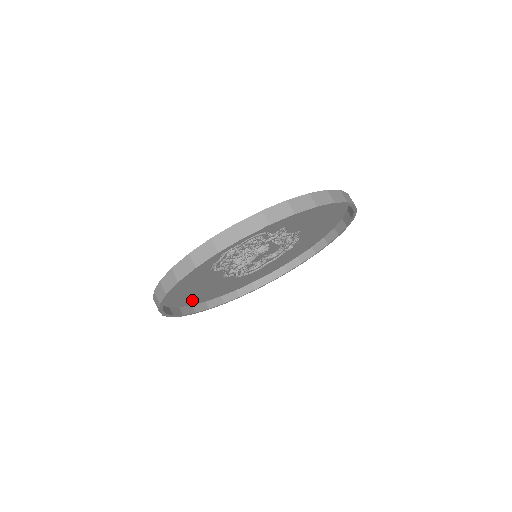
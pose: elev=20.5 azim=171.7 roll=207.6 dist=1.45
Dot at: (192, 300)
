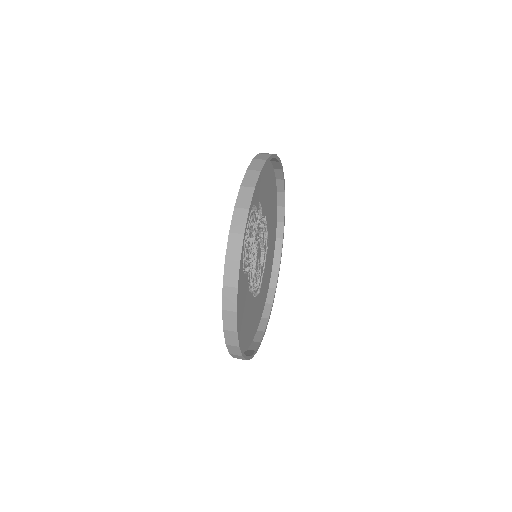
Dot at: (241, 341)
